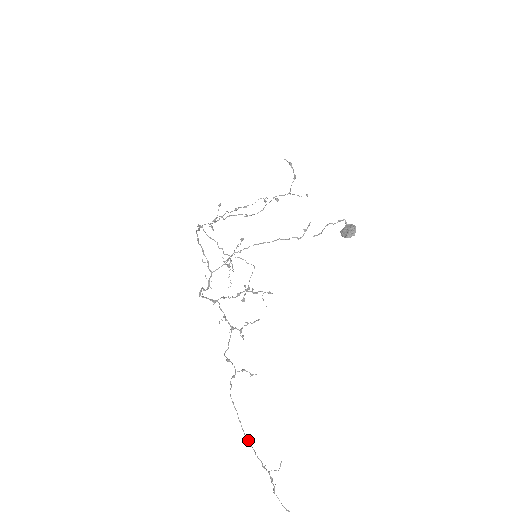
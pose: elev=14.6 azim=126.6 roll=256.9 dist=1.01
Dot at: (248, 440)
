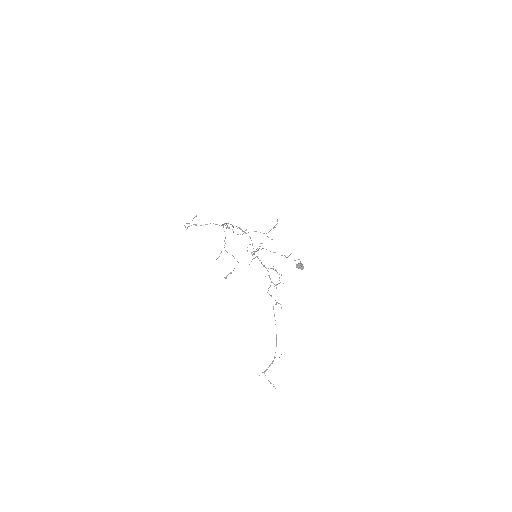
Dot at: occluded
